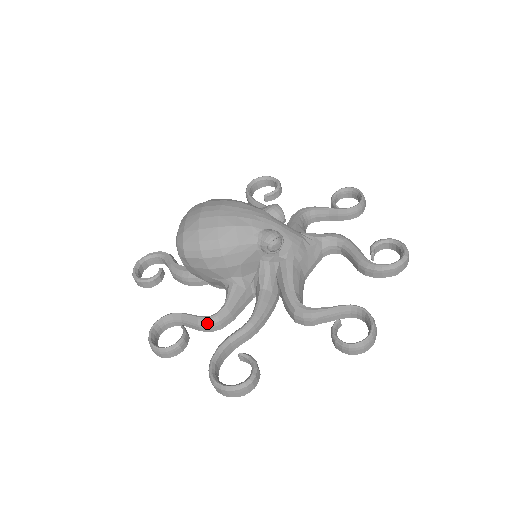
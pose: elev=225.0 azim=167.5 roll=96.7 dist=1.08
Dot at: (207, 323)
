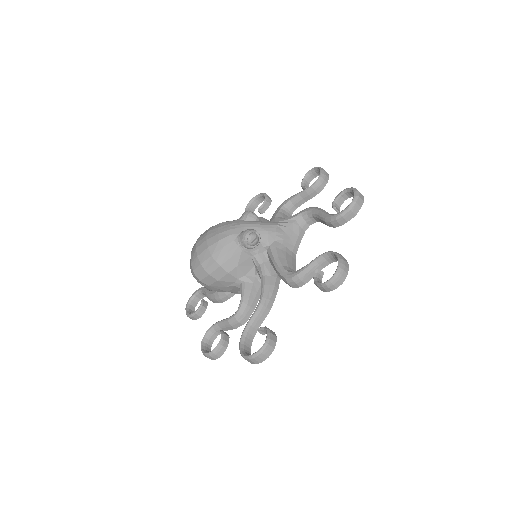
Dot at: (234, 320)
